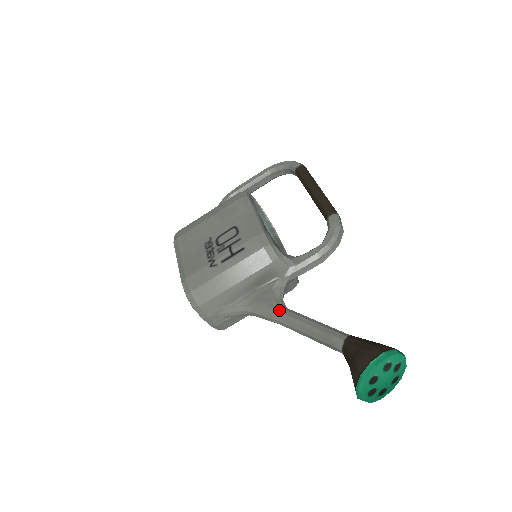
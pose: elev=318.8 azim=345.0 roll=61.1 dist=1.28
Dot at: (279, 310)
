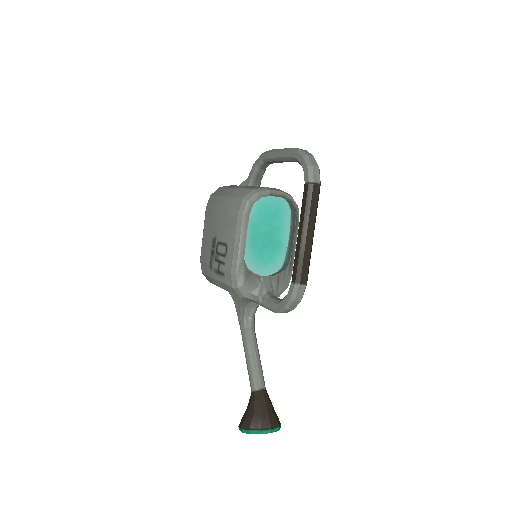
Dot at: (242, 329)
